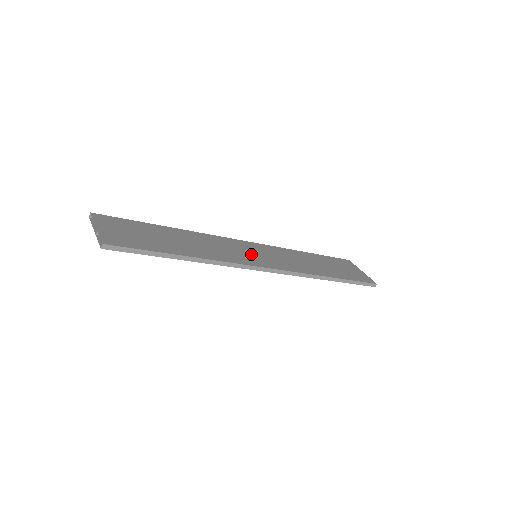
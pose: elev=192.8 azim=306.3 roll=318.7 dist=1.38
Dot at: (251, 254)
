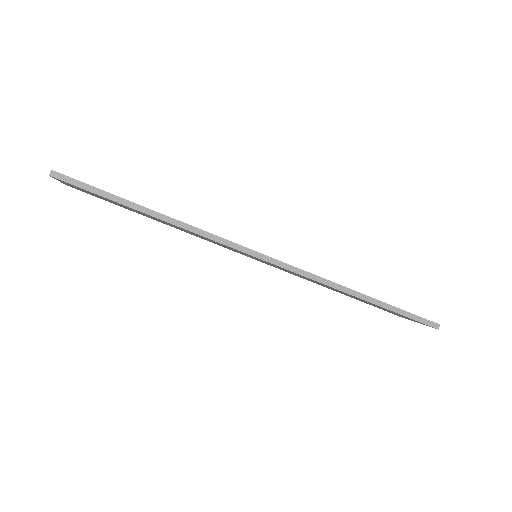
Dot at: occluded
